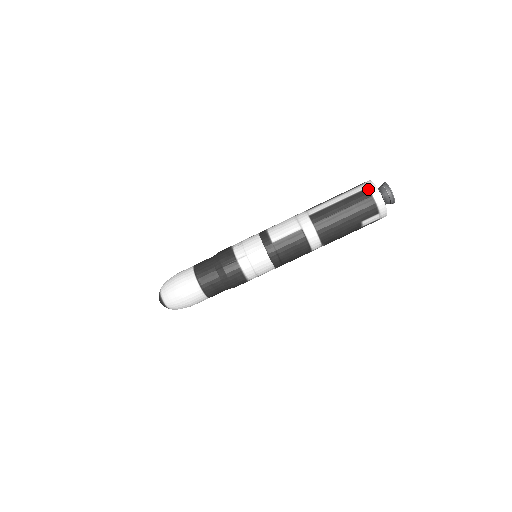
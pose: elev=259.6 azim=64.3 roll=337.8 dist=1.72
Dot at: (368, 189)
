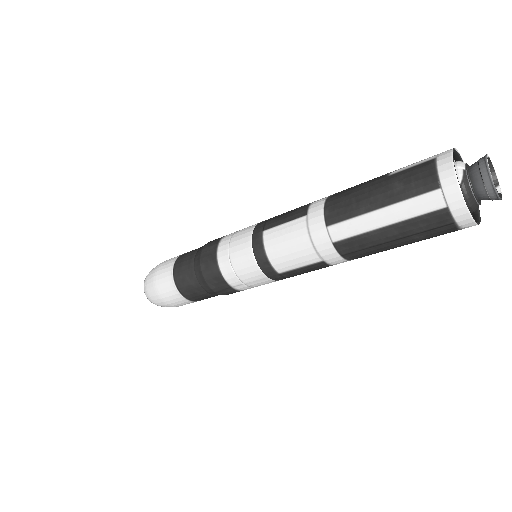
Dot at: (449, 211)
